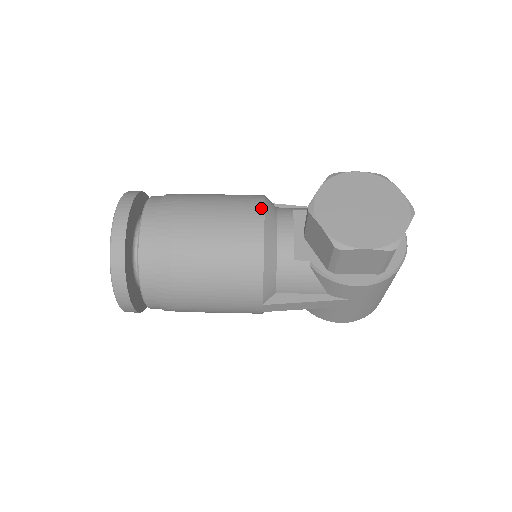
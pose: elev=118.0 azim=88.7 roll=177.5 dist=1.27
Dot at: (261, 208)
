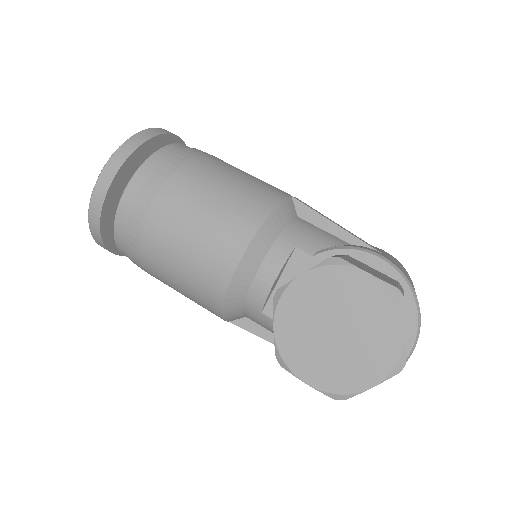
Dot at: (244, 244)
